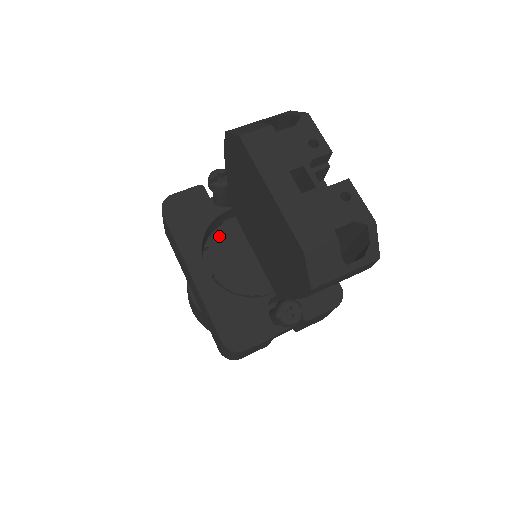
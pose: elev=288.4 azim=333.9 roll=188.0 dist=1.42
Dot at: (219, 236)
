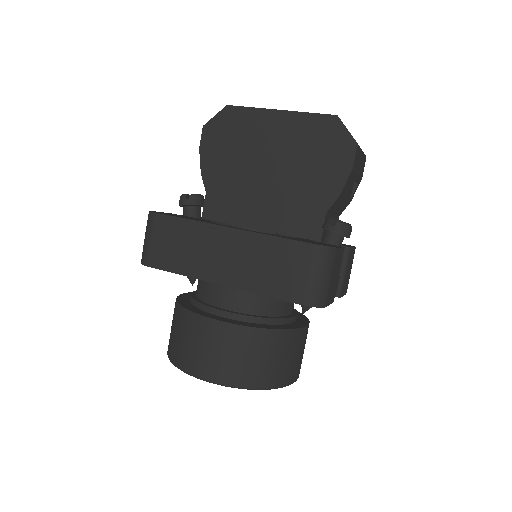
Dot at: occluded
